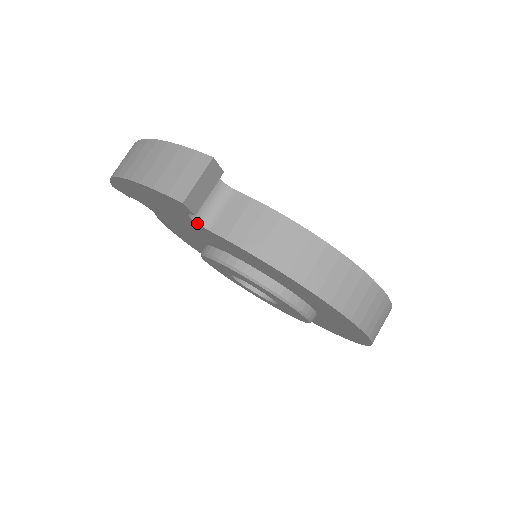
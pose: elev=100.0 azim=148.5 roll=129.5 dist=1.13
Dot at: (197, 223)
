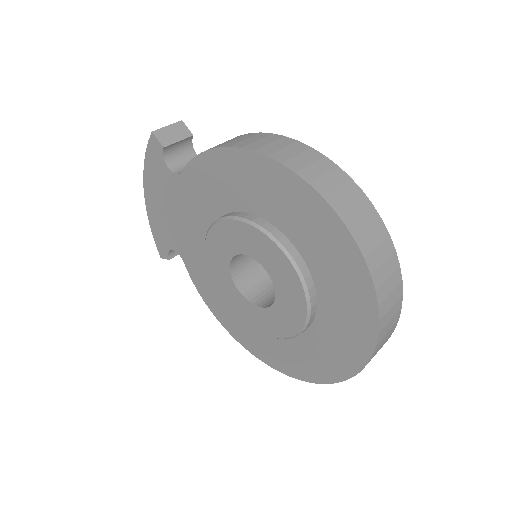
Dot at: (175, 174)
